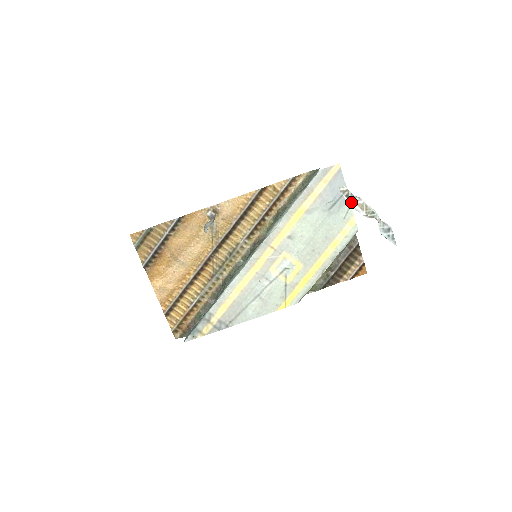
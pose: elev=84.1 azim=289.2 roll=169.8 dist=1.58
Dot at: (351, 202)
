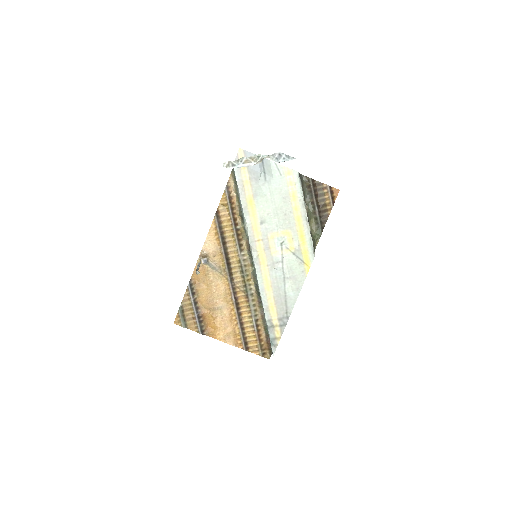
Dot at: (239, 166)
